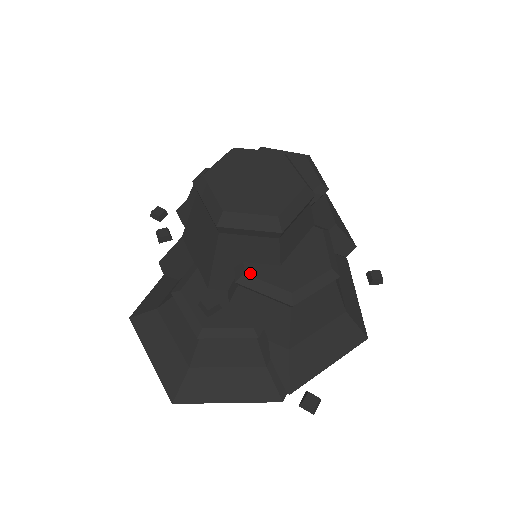
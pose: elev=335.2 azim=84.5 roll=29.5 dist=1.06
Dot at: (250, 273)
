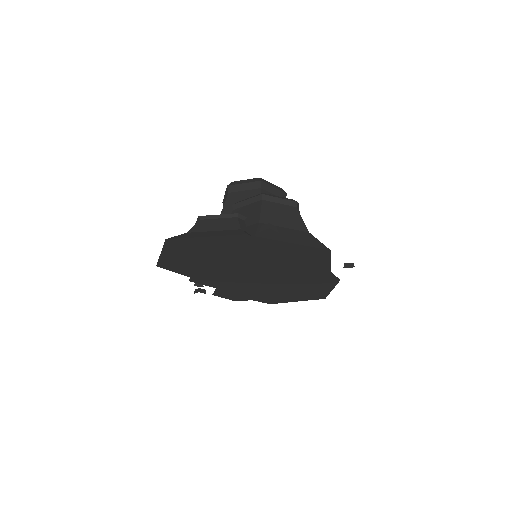
Dot at: occluded
